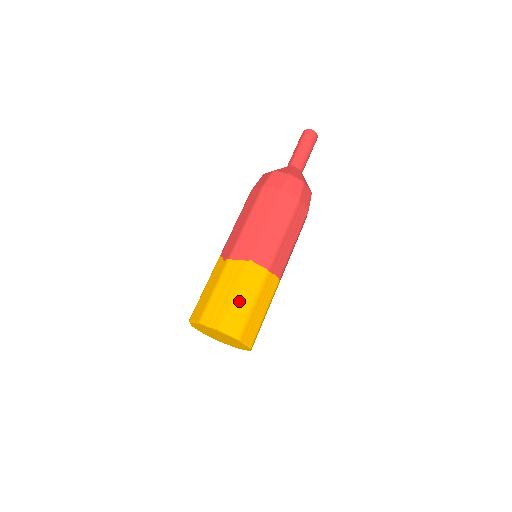
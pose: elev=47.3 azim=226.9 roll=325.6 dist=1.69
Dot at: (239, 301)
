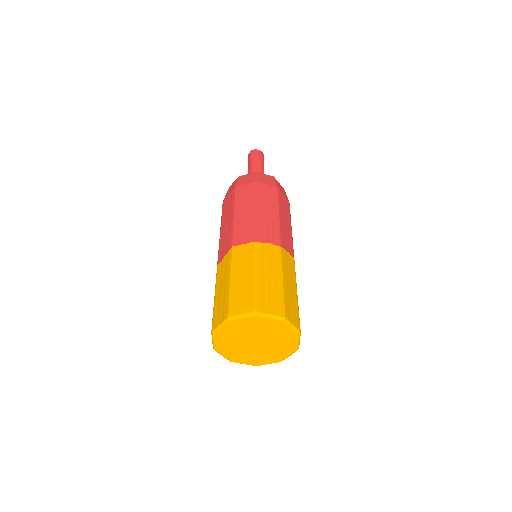
Dot at: (237, 282)
